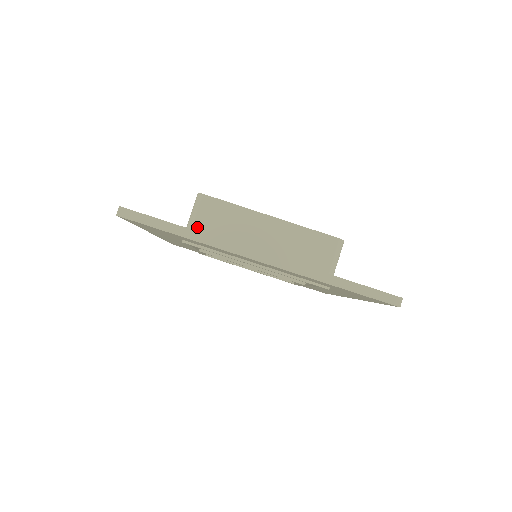
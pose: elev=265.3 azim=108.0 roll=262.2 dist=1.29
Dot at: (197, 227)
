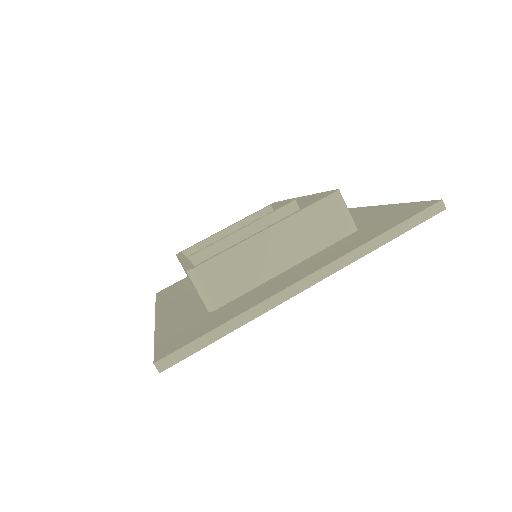
Dot at: (216, 300)
